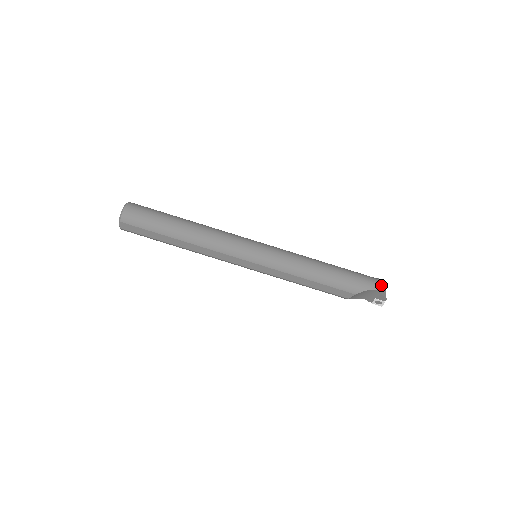
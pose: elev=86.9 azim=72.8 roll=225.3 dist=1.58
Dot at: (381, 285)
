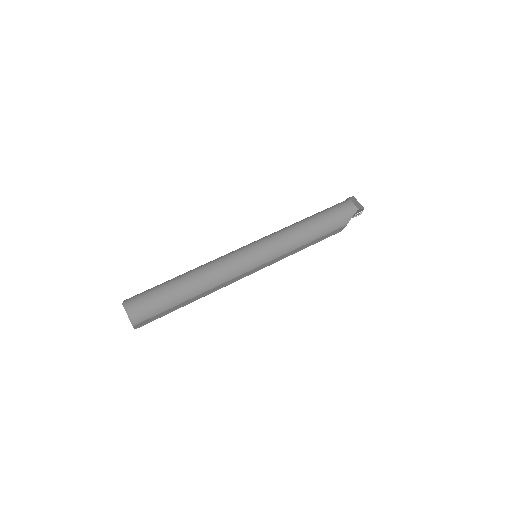
Dot at: (355, 201)
